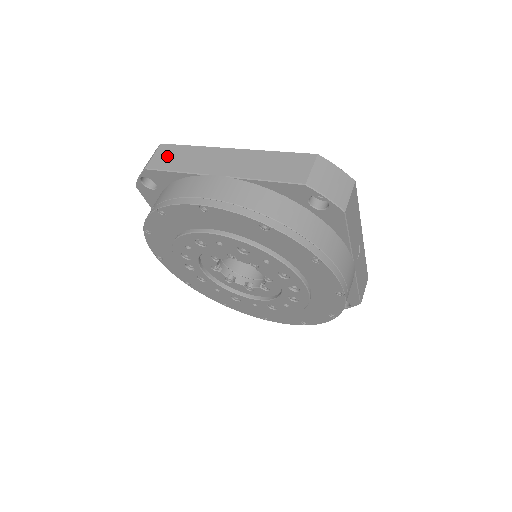
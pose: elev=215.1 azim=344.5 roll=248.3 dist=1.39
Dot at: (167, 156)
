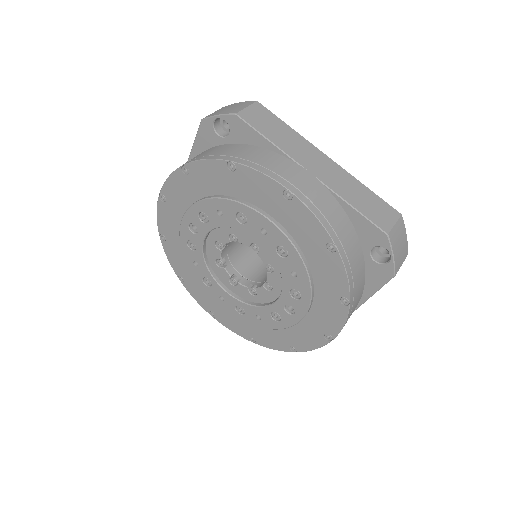
Dot at: (262, 118)
